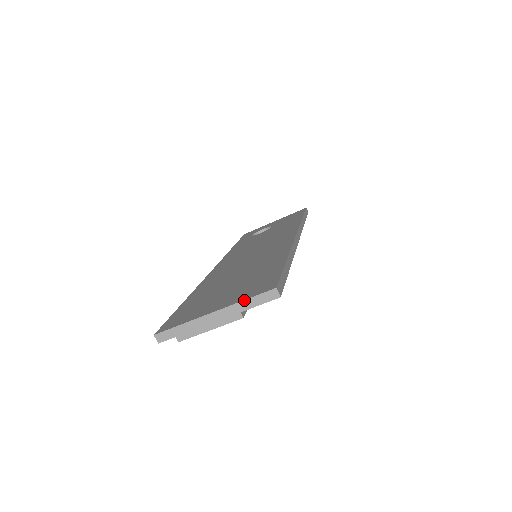
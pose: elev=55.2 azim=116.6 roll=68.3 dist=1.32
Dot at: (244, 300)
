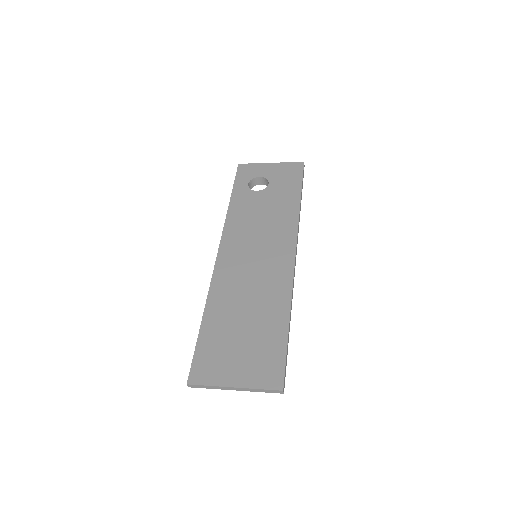
Dot at: (258, 389)
